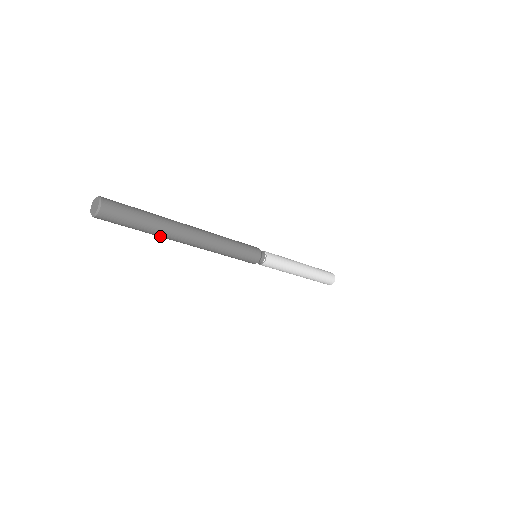
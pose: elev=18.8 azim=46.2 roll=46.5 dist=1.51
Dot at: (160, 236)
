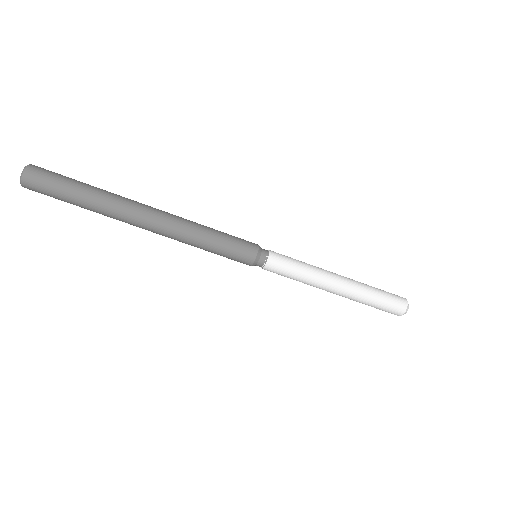
Dot at: (106, 209)
